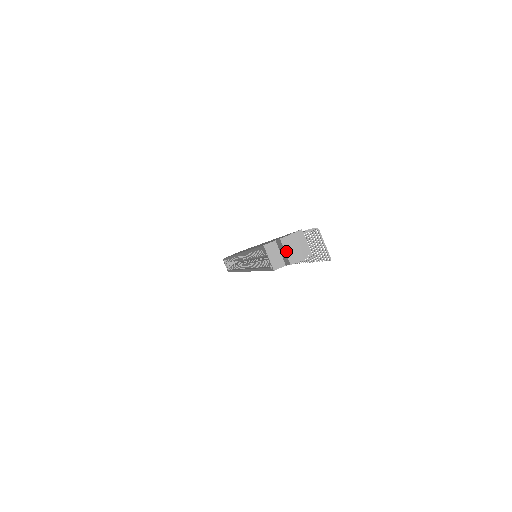
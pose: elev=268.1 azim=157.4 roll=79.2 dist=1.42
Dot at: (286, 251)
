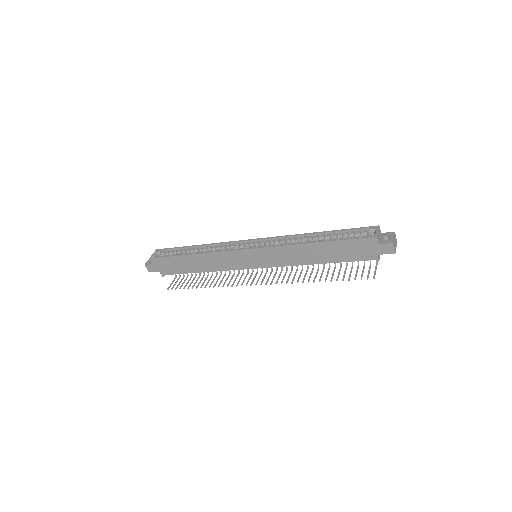
Dot at: (394, 238)
